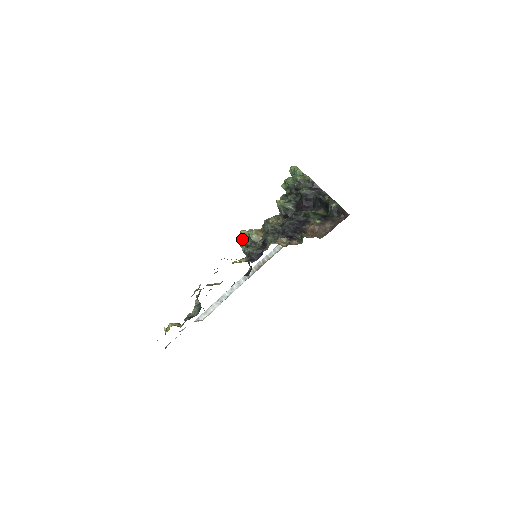
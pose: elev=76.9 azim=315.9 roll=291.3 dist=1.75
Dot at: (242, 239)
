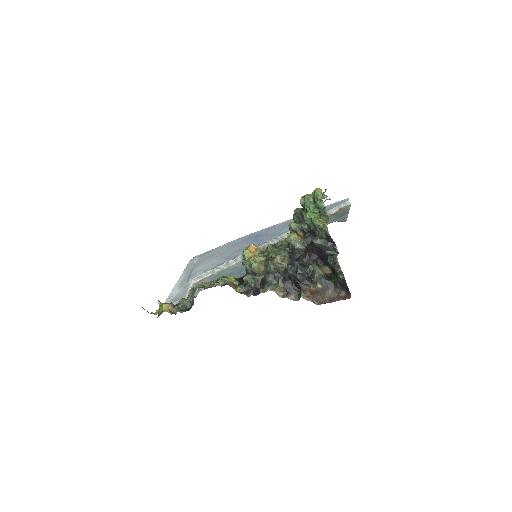
Dot at: (245, 249)
